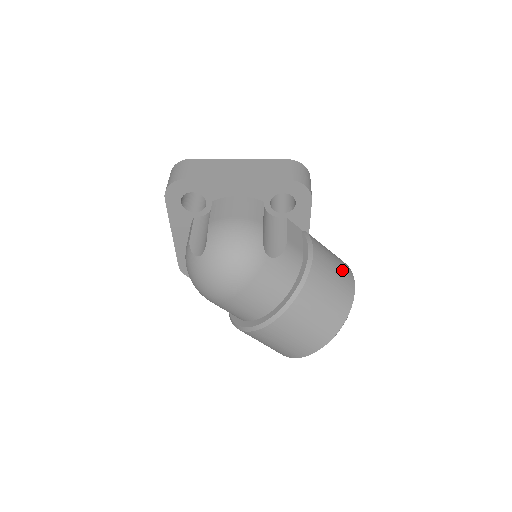
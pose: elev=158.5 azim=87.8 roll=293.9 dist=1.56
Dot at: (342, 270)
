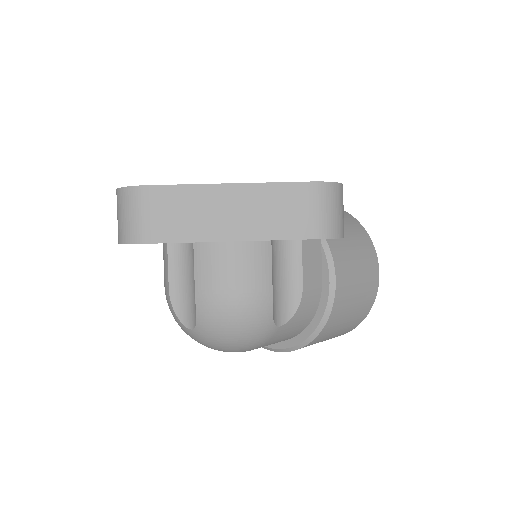
Dot at: (367, 274)
